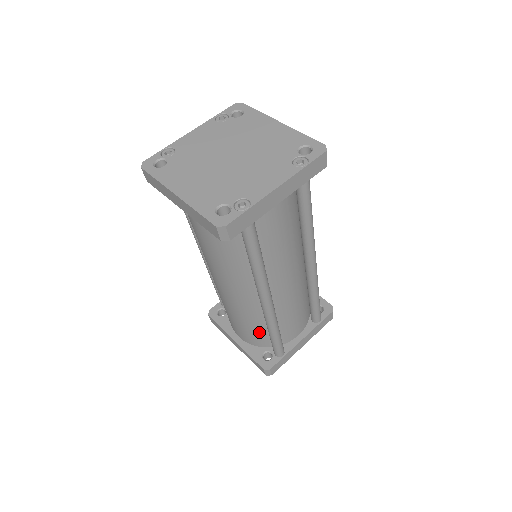
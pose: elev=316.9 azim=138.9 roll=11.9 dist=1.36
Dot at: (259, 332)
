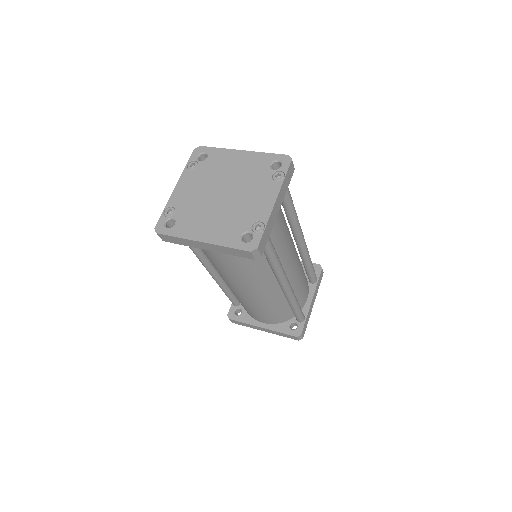
Dot at: (281, 311)
